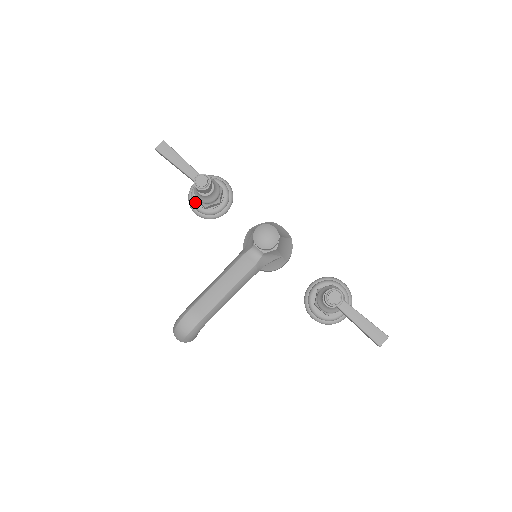
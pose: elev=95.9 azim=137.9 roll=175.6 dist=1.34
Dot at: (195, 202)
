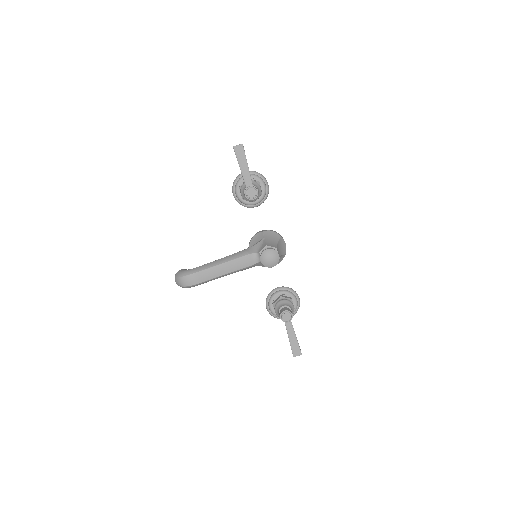
Dot at: (238, 188)
